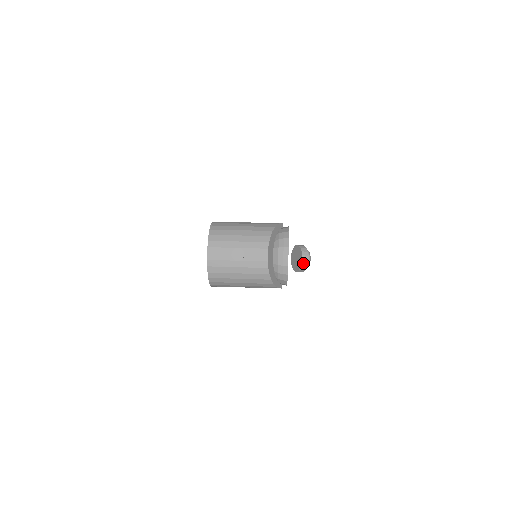
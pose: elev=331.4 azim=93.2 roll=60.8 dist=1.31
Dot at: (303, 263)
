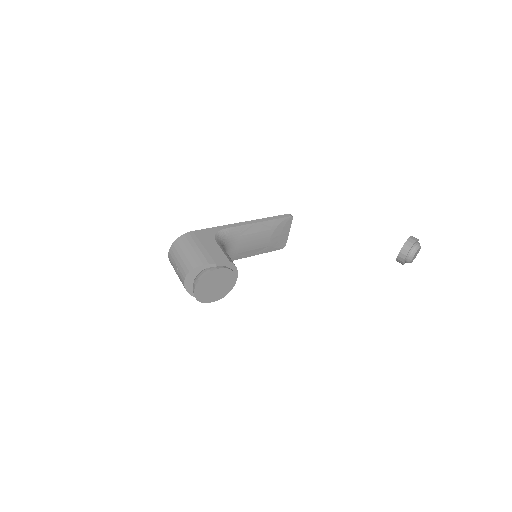
Dot at: (398, 259)
